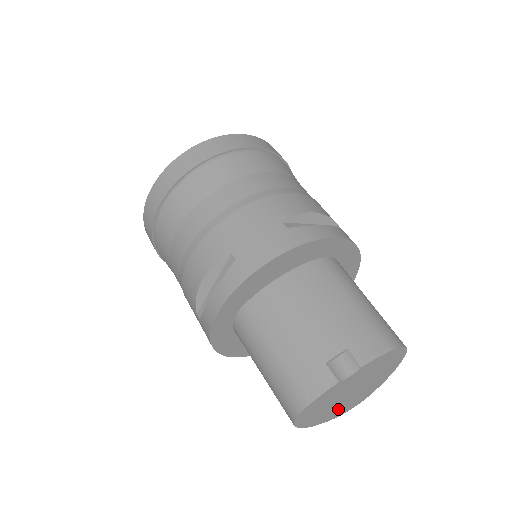
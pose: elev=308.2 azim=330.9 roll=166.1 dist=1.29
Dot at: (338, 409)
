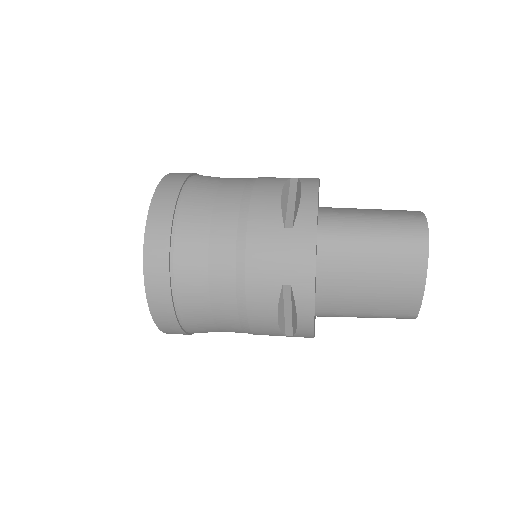
Dot at: occluded
